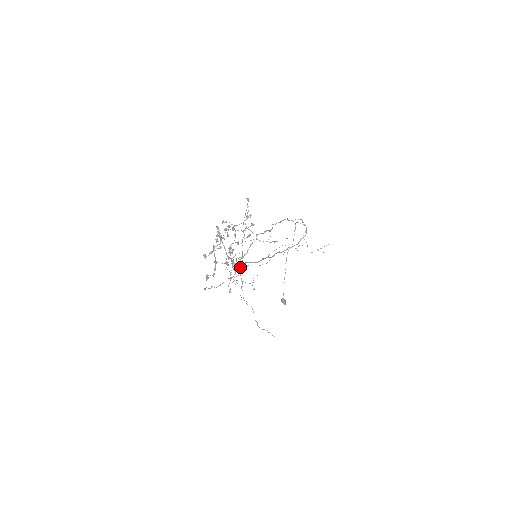
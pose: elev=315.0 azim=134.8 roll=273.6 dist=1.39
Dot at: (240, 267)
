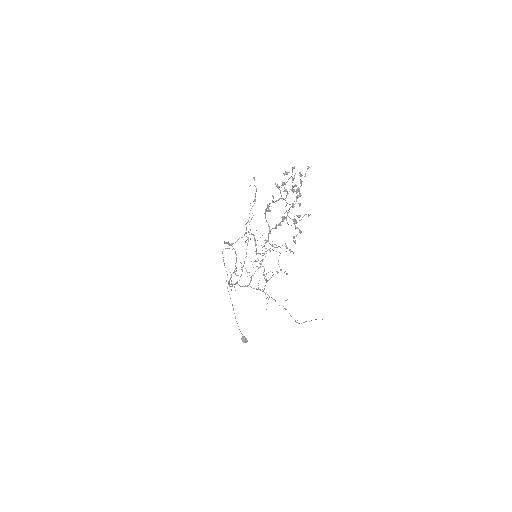
Dot at: (238, 284)
